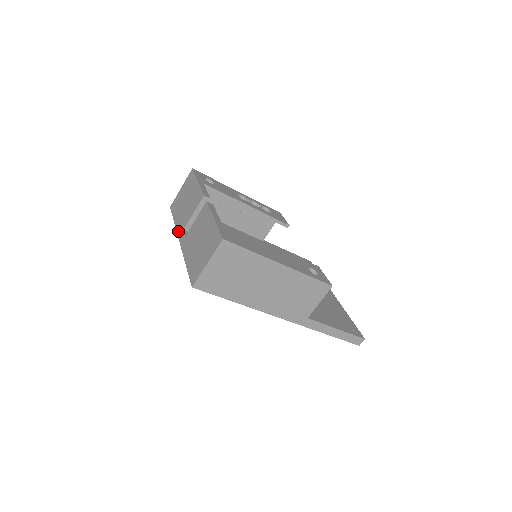
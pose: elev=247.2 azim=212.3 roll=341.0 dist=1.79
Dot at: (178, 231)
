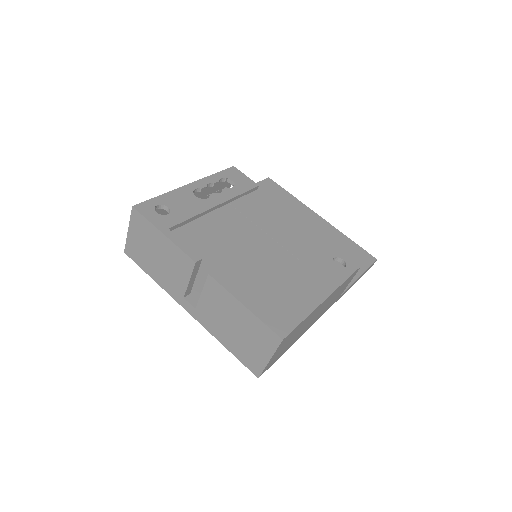
Dot at: (173, 297)
